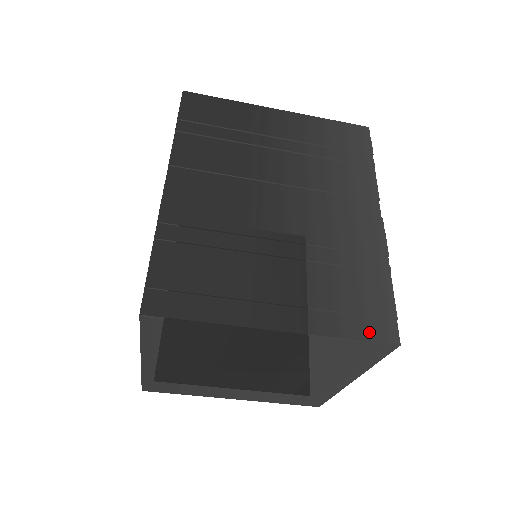
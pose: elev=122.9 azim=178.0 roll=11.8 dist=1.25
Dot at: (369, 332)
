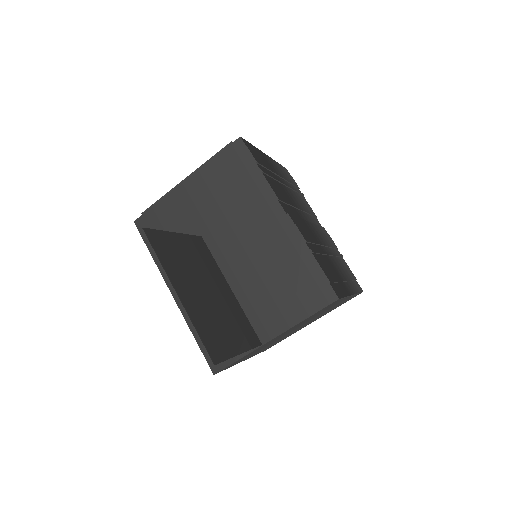
Dot at: (358, 288)
